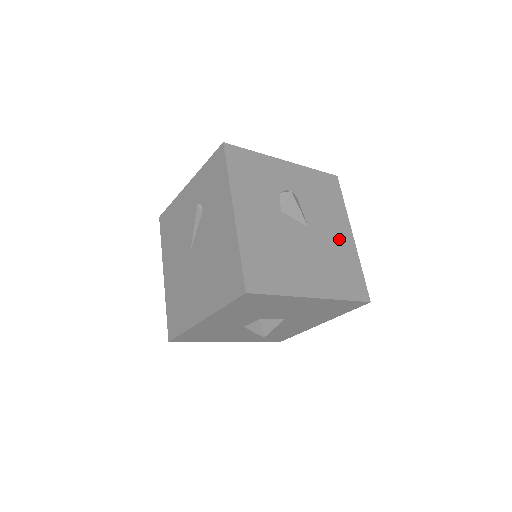
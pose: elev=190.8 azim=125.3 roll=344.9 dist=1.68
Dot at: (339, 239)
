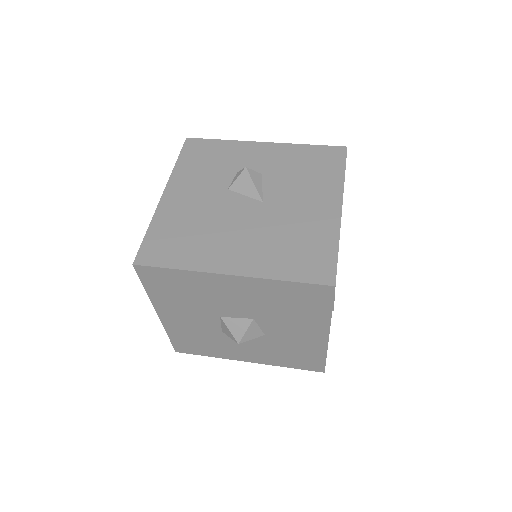
Dot at: (311, 213)
